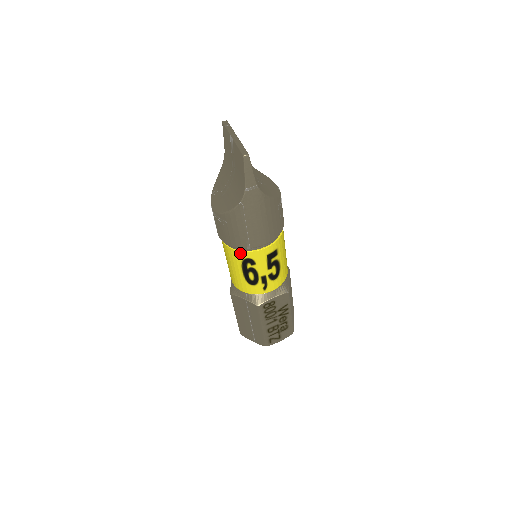
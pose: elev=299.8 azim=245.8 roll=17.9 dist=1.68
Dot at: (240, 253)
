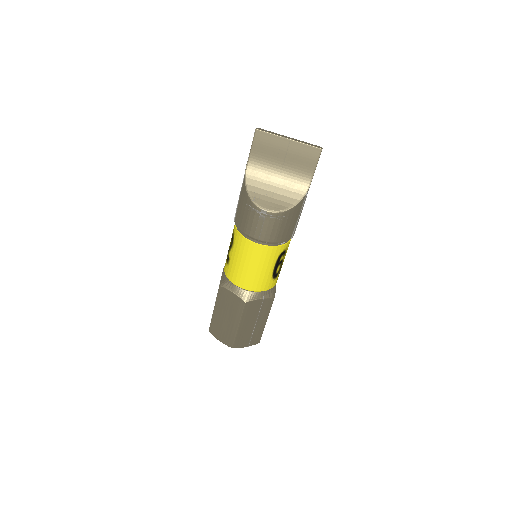
Dot at: (281, 247)
